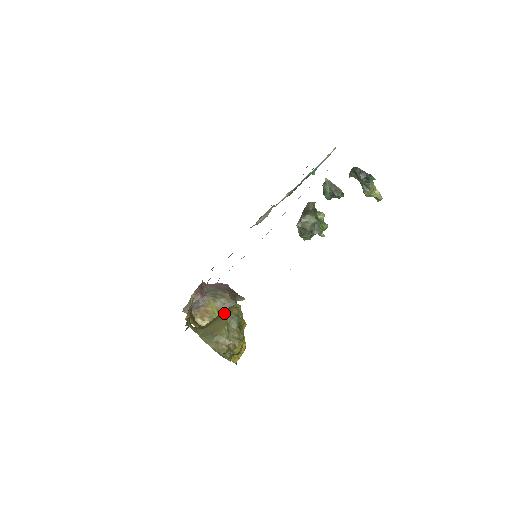
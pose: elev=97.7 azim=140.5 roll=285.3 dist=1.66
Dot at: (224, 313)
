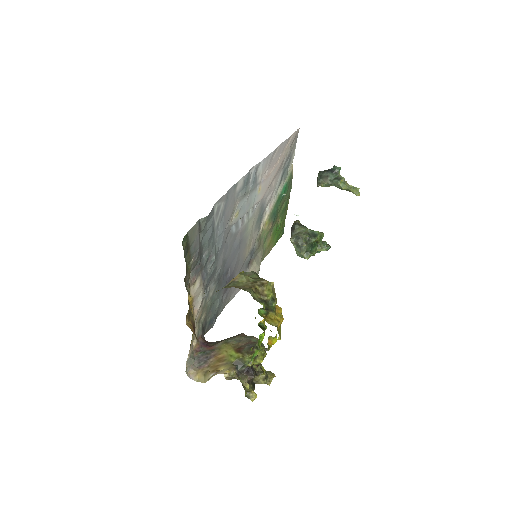
Dot at: occluded
